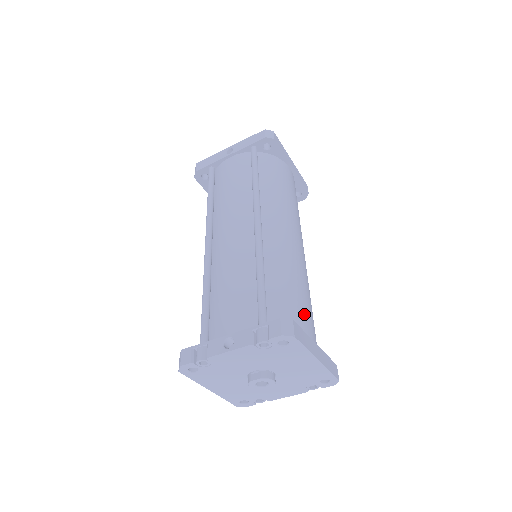
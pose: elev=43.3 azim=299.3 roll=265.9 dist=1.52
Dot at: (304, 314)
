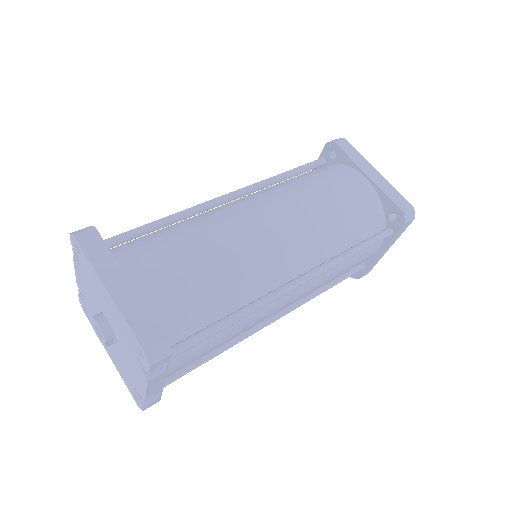
Dot at: (157, 256)
